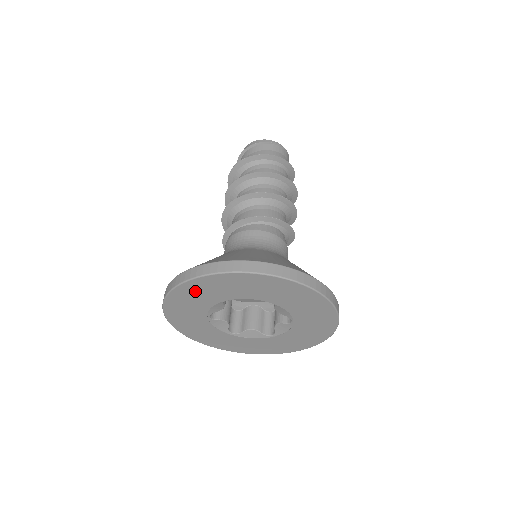
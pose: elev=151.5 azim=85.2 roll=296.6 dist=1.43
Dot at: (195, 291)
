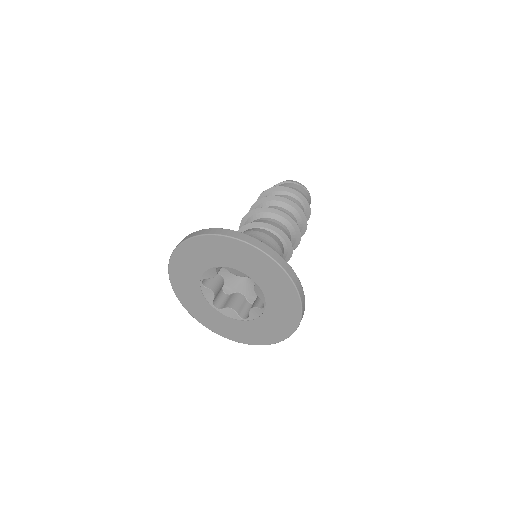
Dot at: (198, 249)
